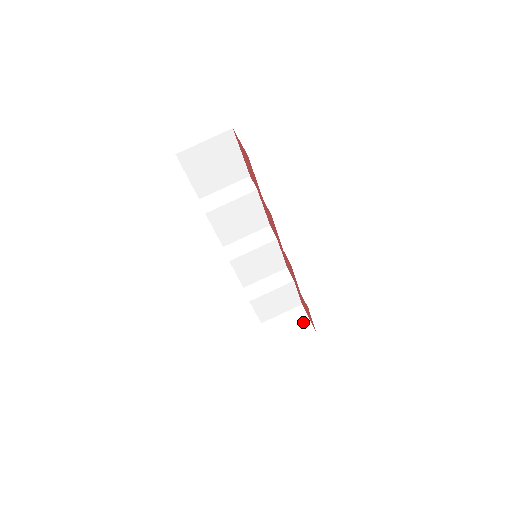
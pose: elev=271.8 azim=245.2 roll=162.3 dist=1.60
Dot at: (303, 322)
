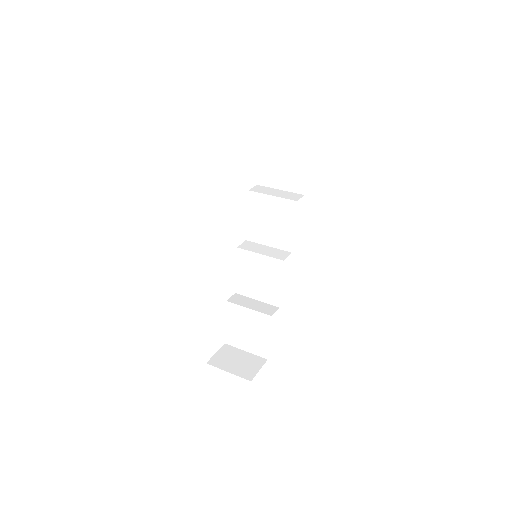
Dot at: (252, 368)
